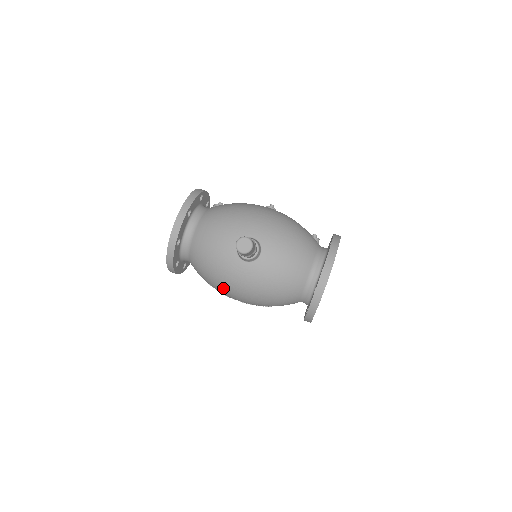
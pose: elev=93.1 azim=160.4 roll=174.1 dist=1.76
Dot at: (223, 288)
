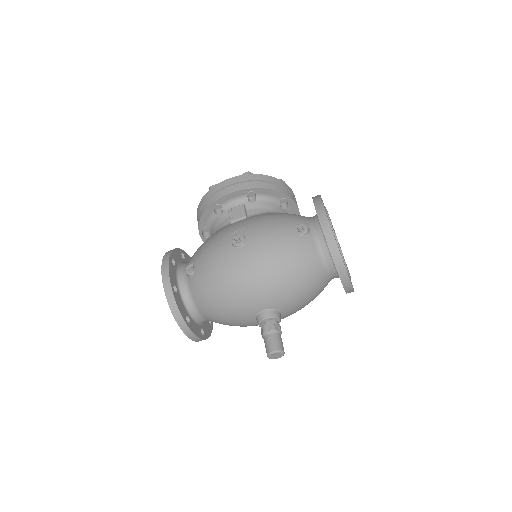
Dot at: occluded
